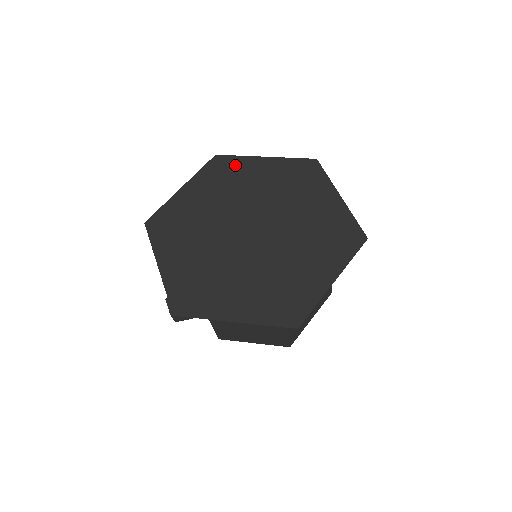
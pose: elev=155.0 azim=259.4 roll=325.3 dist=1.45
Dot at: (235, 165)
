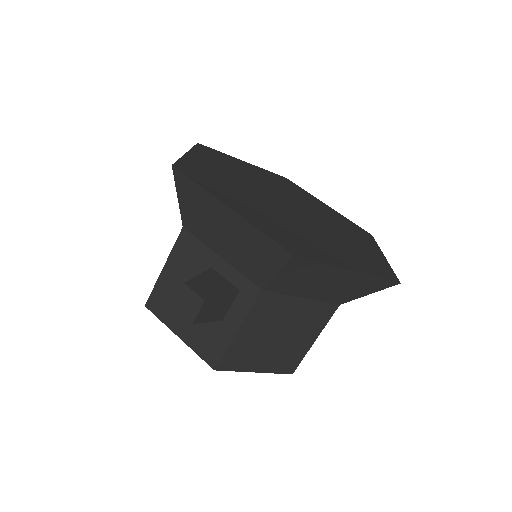
Dot at: (225, 157)
